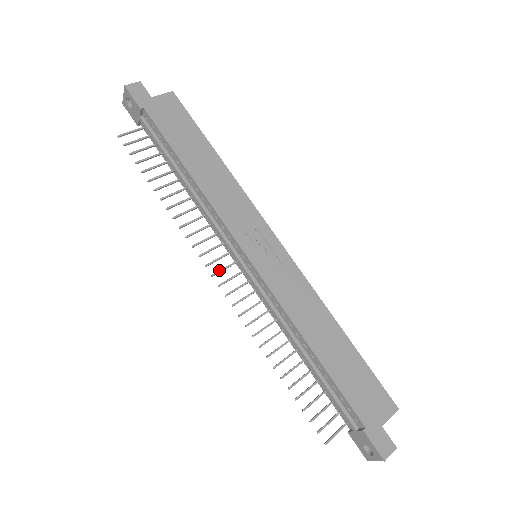
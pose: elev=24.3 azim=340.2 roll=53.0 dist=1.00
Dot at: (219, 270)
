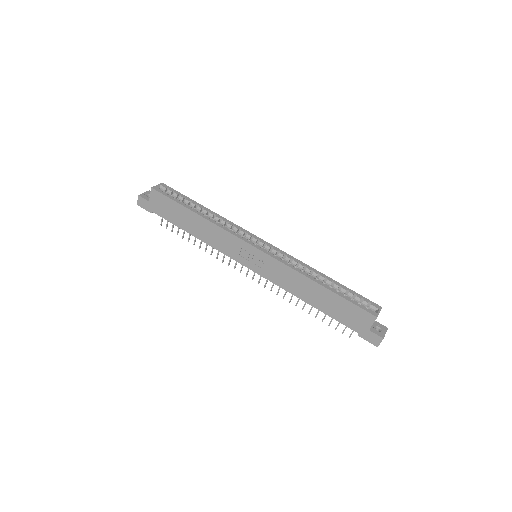
Dot at: (247, 272)
